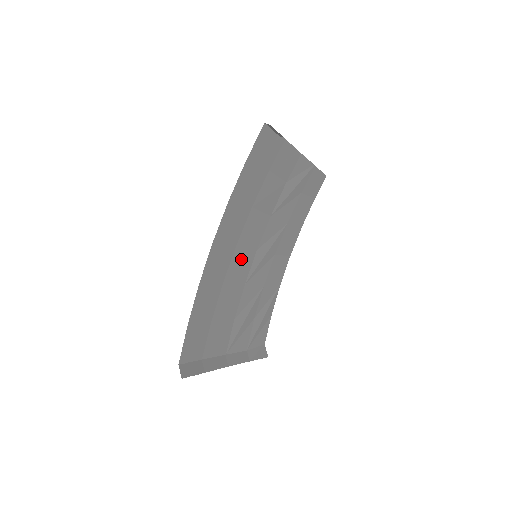
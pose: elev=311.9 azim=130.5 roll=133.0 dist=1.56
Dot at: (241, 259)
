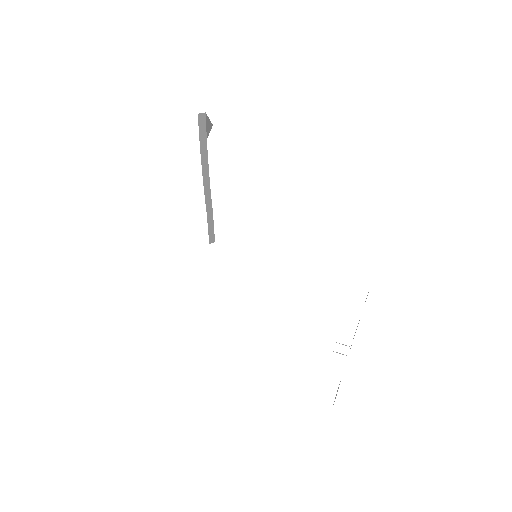
Dot at: occluded
